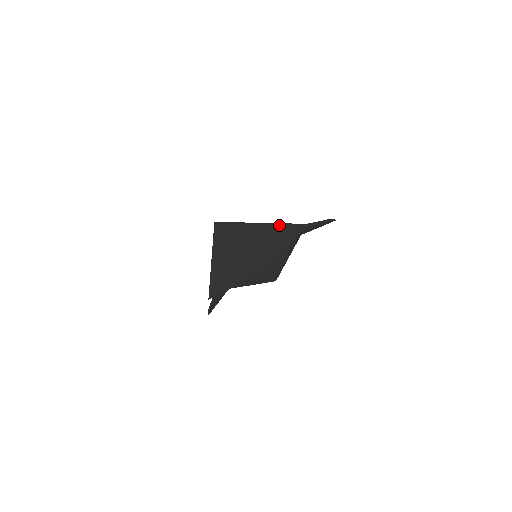
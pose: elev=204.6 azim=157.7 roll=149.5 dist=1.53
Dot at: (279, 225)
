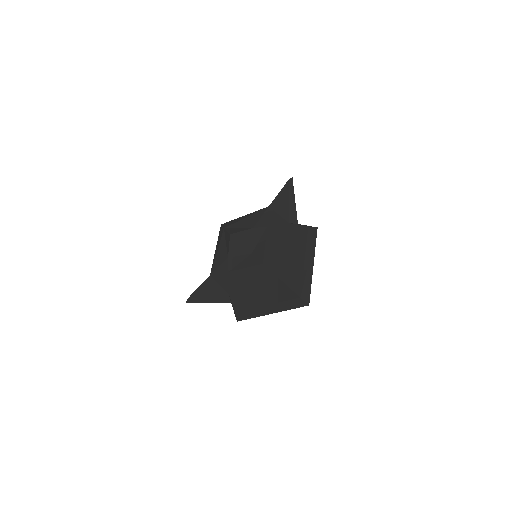
Dot at: occluded
